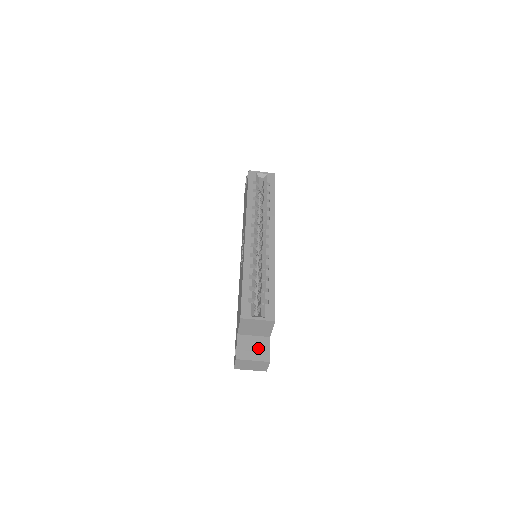
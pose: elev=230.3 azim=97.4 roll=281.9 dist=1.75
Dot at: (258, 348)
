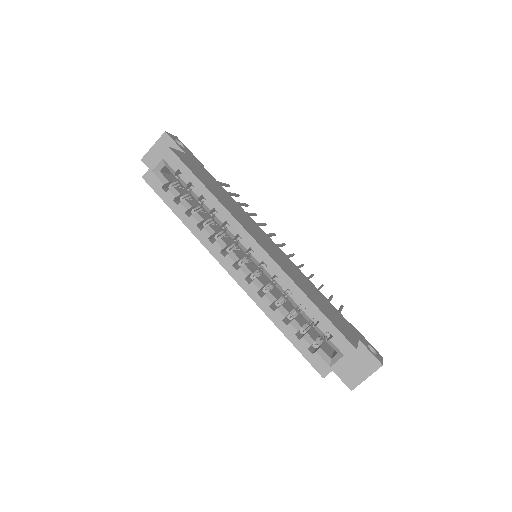
Dot at: (359, 362)
